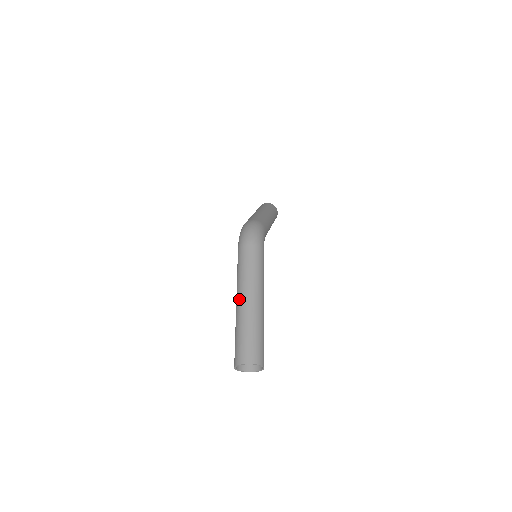
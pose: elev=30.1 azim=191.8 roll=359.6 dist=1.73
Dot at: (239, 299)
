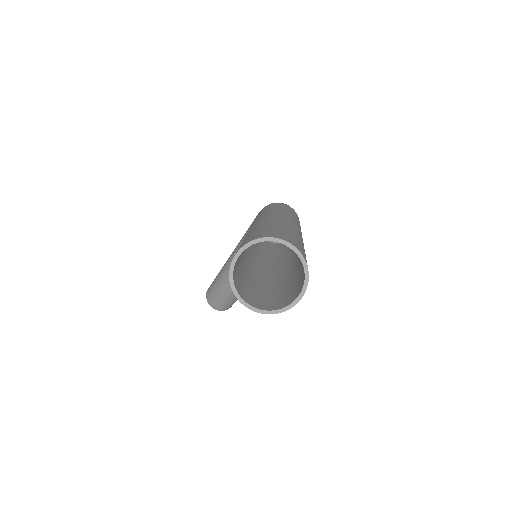
Dot at: (273, 213)
